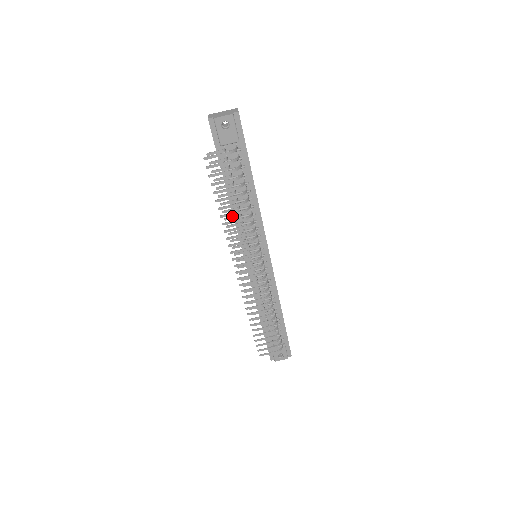
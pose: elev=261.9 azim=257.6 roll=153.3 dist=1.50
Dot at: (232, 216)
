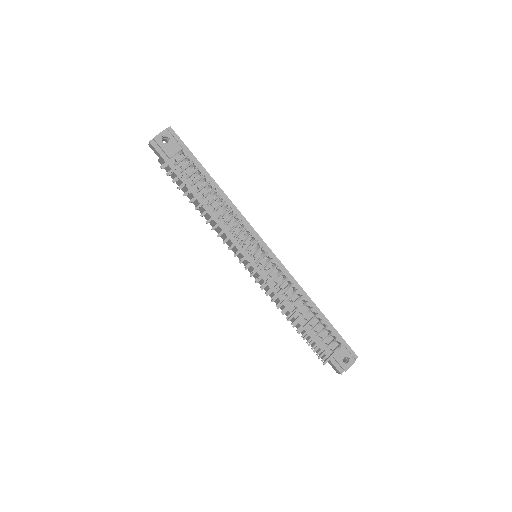
Dot at: occluded
